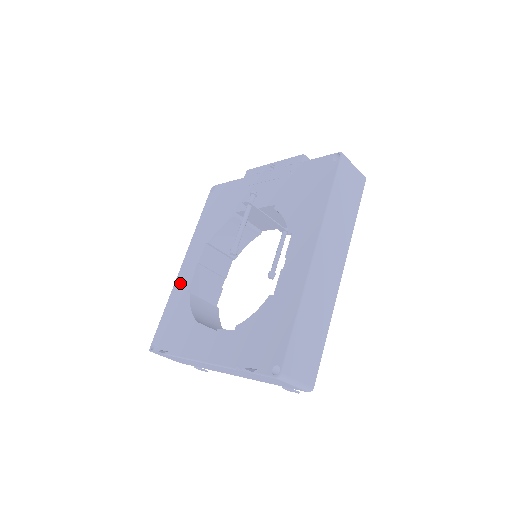
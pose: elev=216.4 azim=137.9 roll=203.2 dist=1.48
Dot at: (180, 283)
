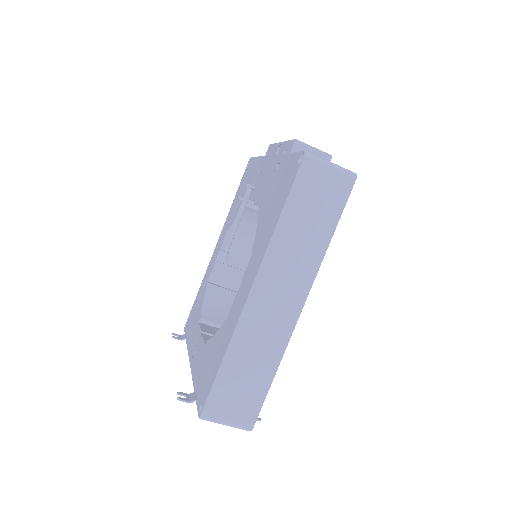
Dot at: (209, 268)
